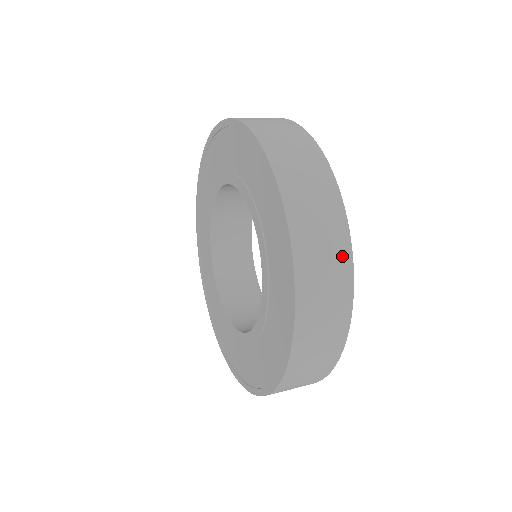
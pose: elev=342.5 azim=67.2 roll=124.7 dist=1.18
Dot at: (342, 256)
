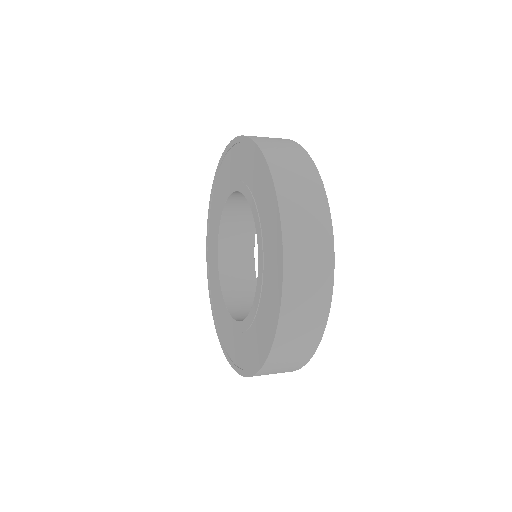
Dot at: (321, 212)
